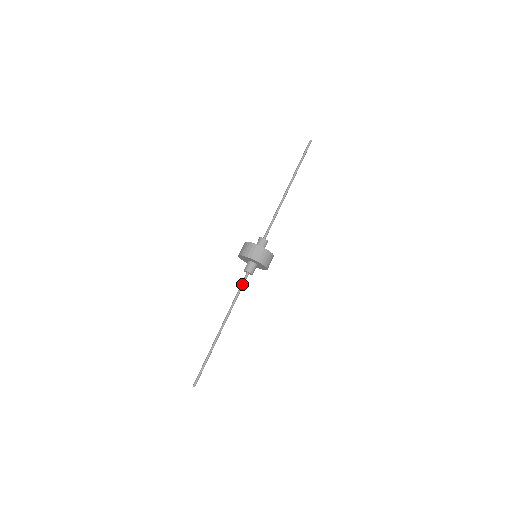
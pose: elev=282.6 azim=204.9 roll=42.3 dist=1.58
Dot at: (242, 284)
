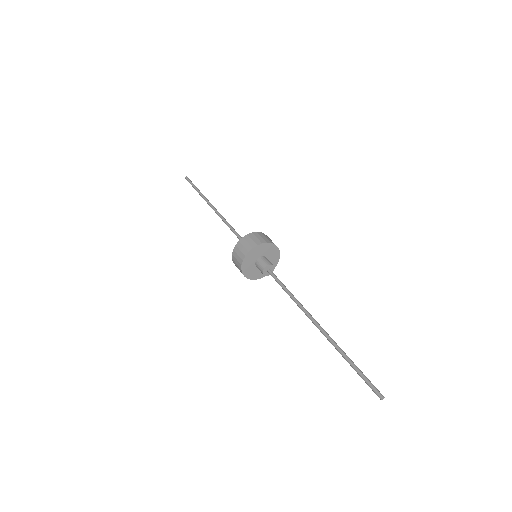
Dot at: (278, 279)
